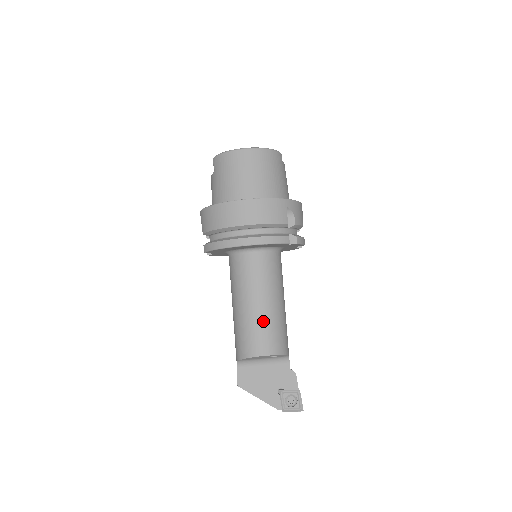
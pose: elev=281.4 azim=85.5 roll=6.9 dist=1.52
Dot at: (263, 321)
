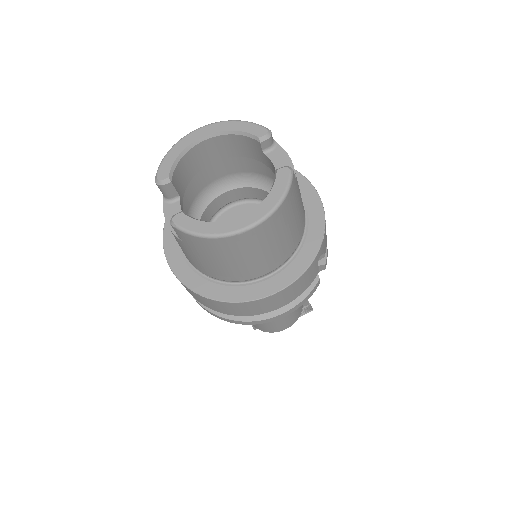
Dot at: (283, 317)
